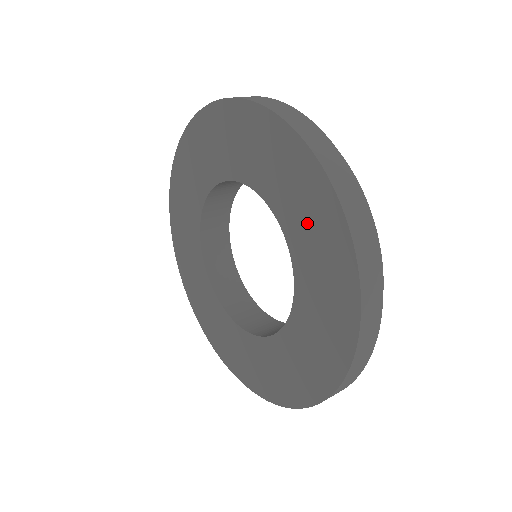
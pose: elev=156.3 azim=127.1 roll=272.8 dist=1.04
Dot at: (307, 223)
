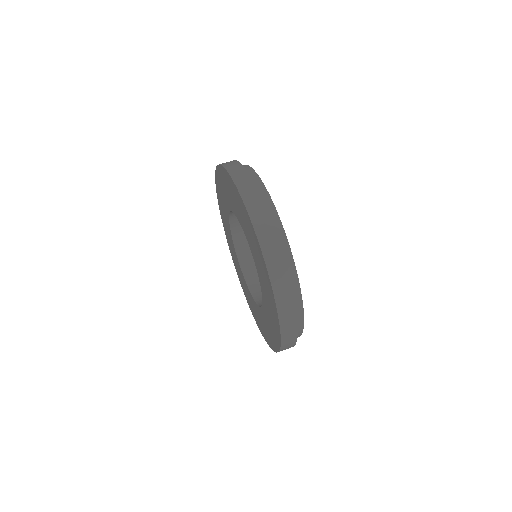
Dot at: (244, 220)
